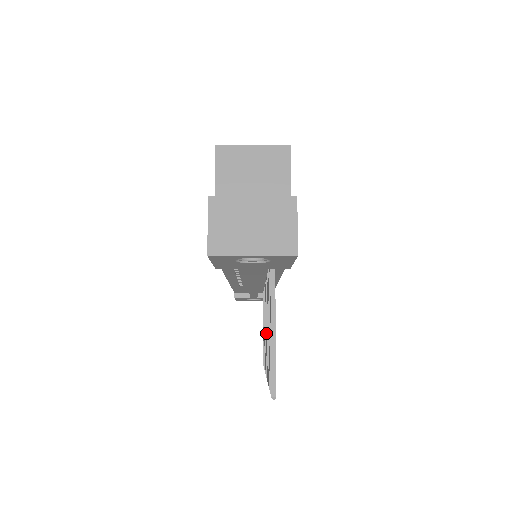
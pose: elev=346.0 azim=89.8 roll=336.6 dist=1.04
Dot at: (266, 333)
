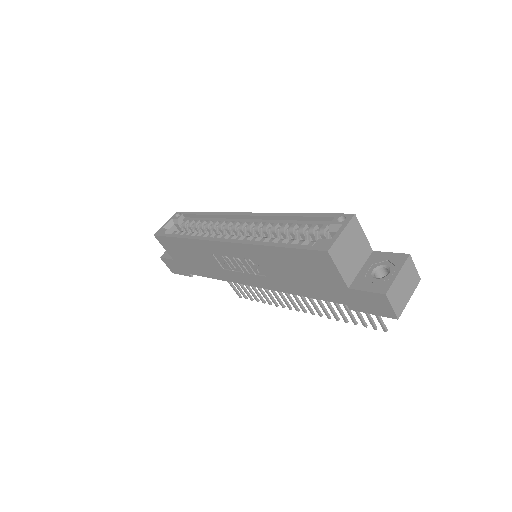
Dot at: occluded
